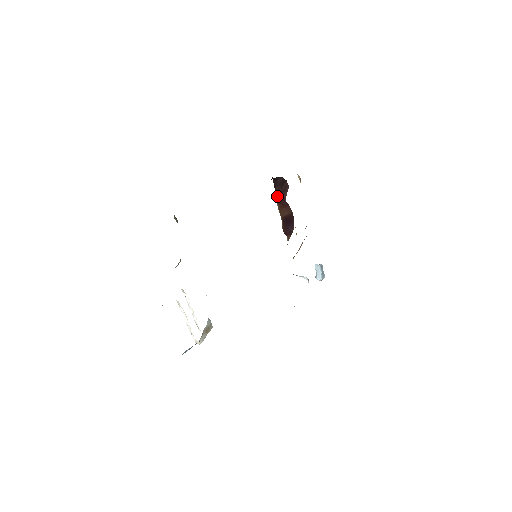
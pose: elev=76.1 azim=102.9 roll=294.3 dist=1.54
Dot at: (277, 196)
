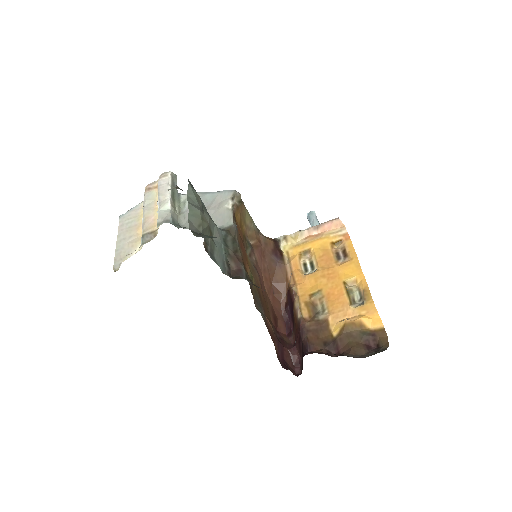
Dot at: (300, 334)
